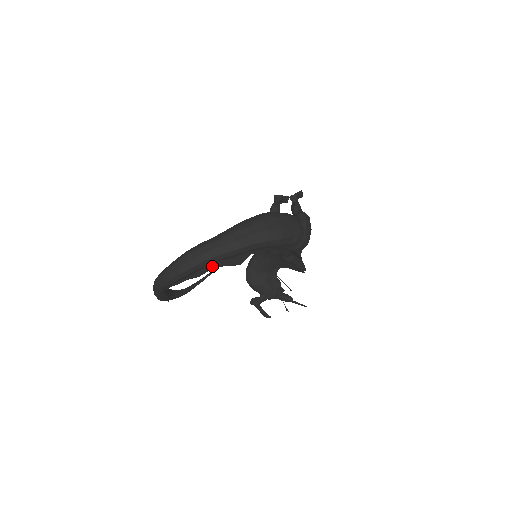
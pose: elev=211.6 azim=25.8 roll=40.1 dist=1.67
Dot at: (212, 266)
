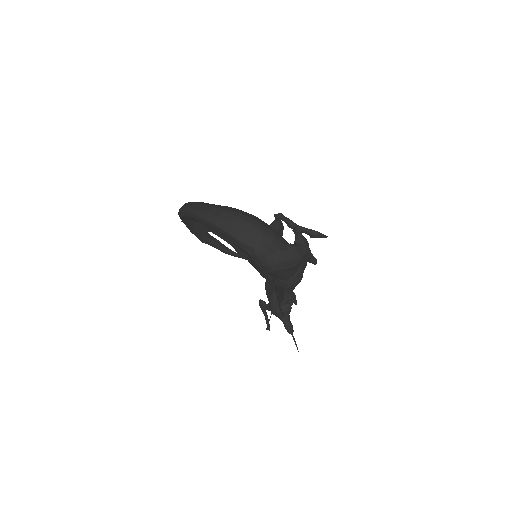
Dot at: (192, 221)
